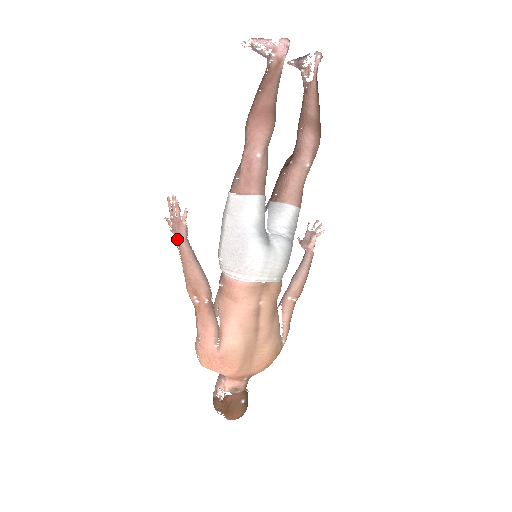
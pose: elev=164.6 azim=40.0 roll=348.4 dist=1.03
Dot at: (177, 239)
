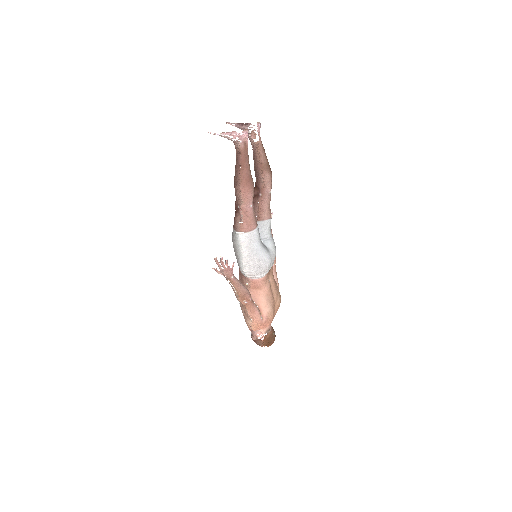
Dot at: (229, 278)
